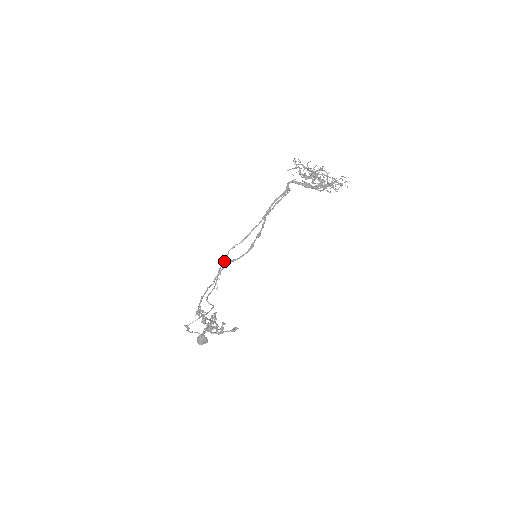
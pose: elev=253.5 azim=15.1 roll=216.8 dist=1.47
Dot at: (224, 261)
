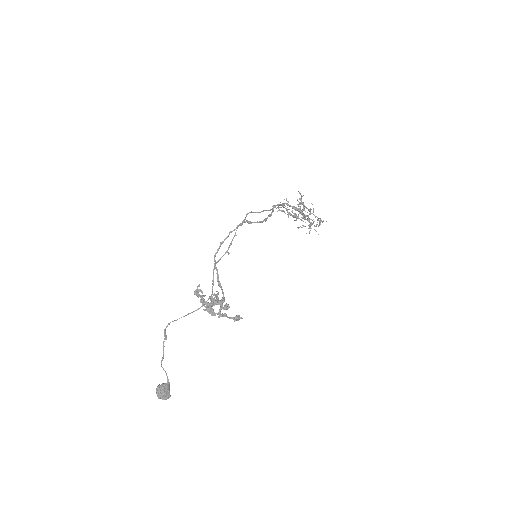
Dot at: occluded
